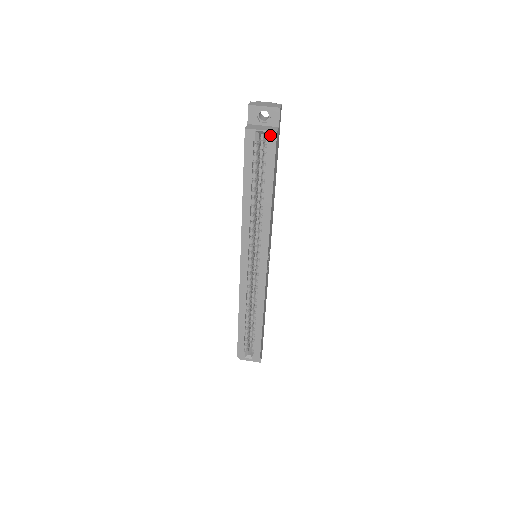
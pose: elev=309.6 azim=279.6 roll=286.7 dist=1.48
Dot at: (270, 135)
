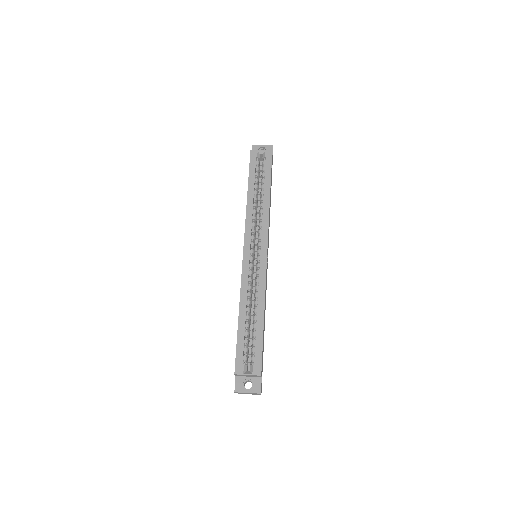
Dot at: (268, 153)
